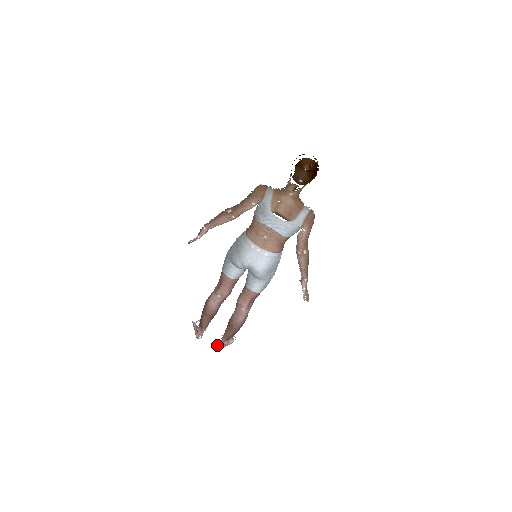
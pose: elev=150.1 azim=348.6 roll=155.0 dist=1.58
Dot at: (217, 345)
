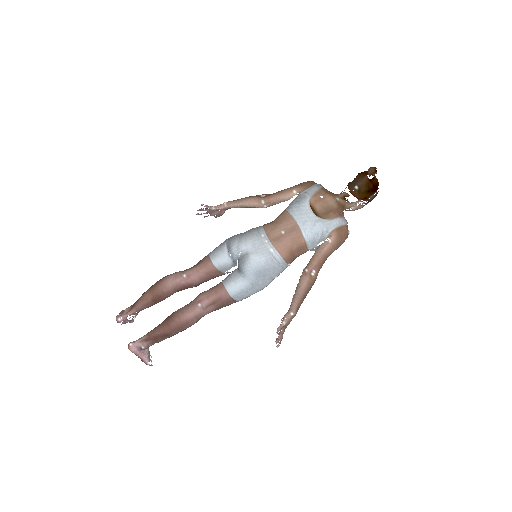
Dot at: (130, 342)
